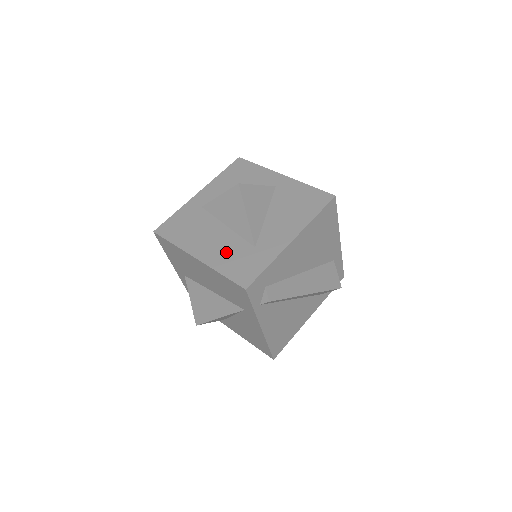
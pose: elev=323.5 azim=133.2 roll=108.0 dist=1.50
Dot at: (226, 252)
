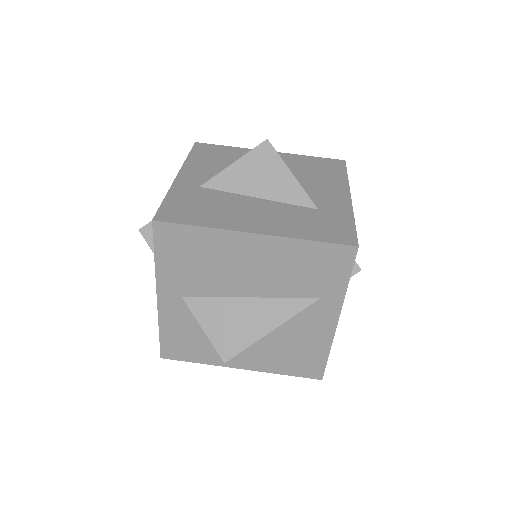
Dot at: (289, 220)
